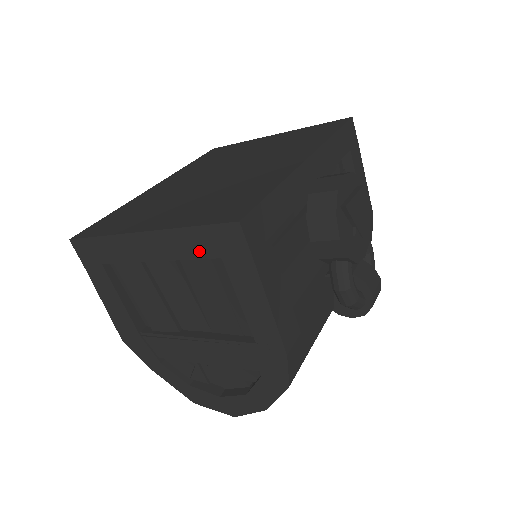
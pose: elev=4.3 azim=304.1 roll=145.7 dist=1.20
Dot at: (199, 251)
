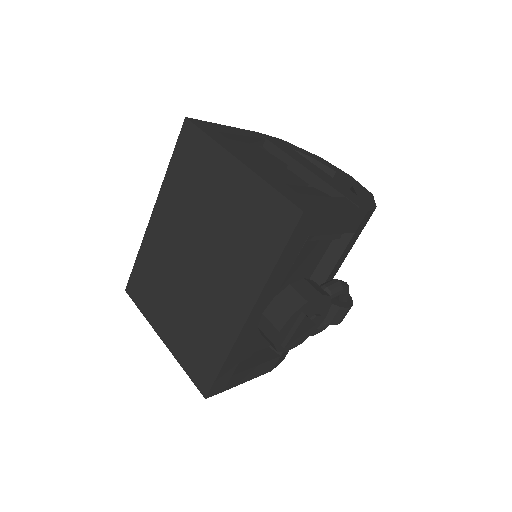
Dot at: occluded
